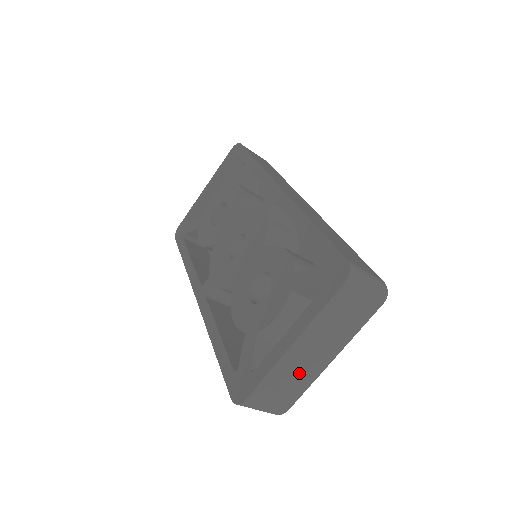
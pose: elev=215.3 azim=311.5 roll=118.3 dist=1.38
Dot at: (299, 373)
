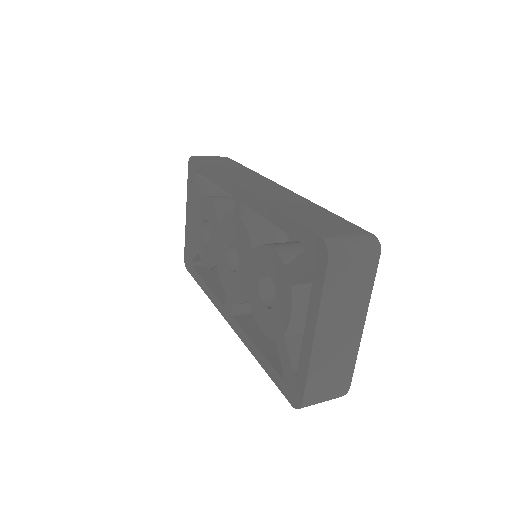
Dot at: (338, 355)
